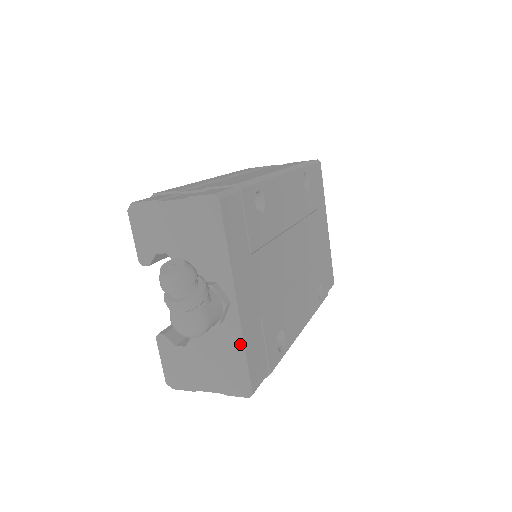
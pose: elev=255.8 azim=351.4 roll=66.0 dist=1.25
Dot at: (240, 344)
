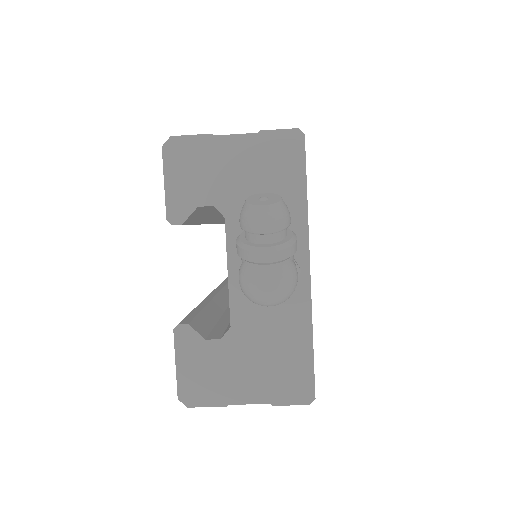
Dot at: (306, 328)
